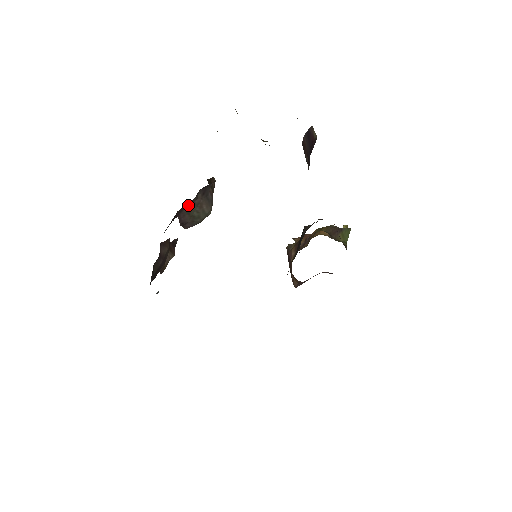
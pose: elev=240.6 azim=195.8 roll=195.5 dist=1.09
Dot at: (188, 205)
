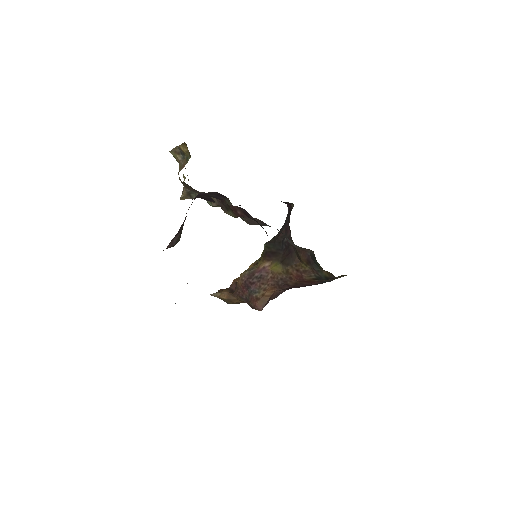
Dot at: occluded
